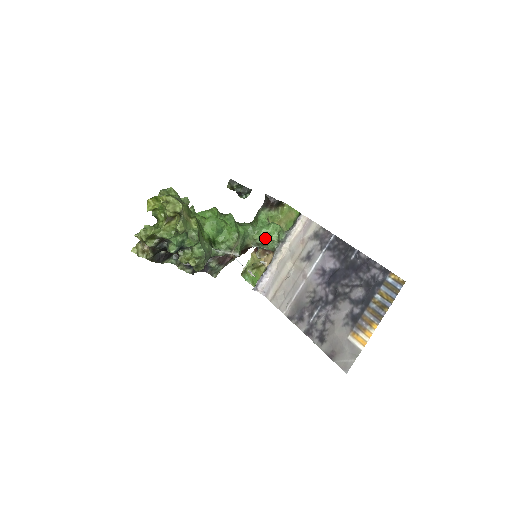
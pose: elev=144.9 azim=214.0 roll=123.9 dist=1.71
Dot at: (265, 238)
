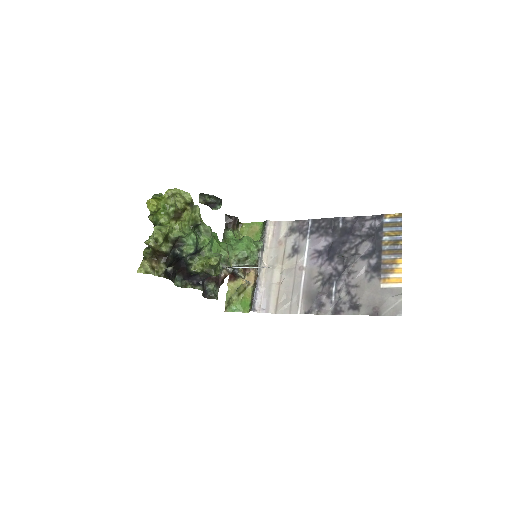
Dot at: (246, 250)
